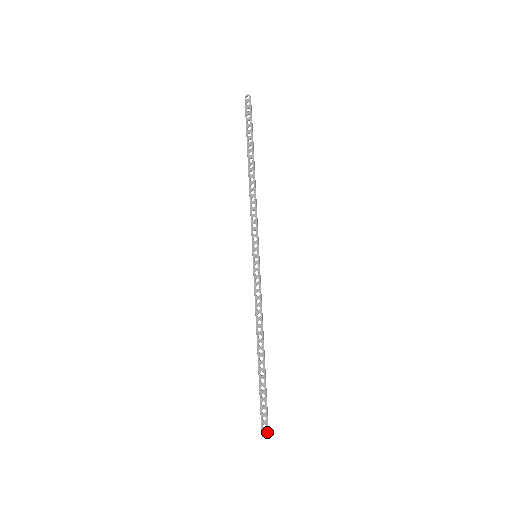
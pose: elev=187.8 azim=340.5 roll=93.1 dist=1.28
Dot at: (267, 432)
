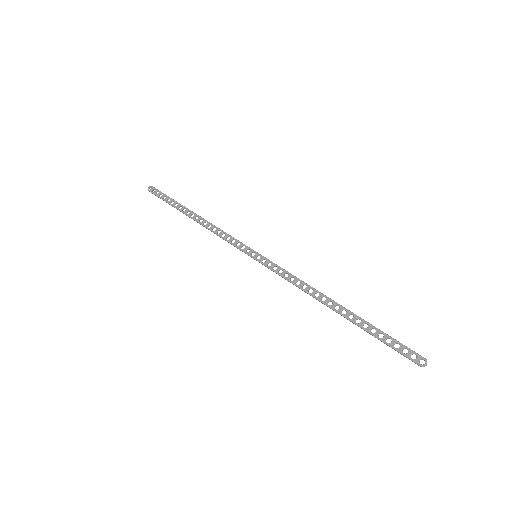
Dot at: (421, 358)
